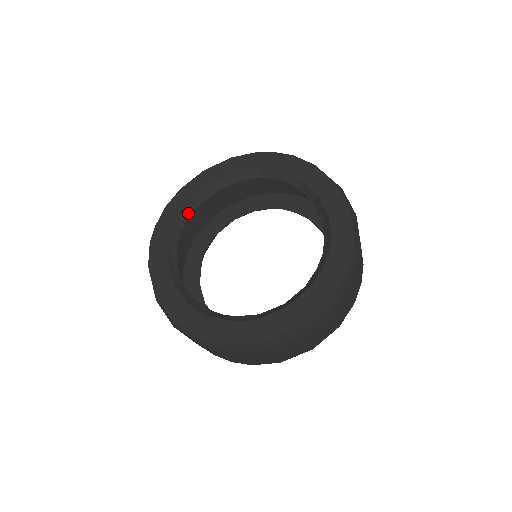
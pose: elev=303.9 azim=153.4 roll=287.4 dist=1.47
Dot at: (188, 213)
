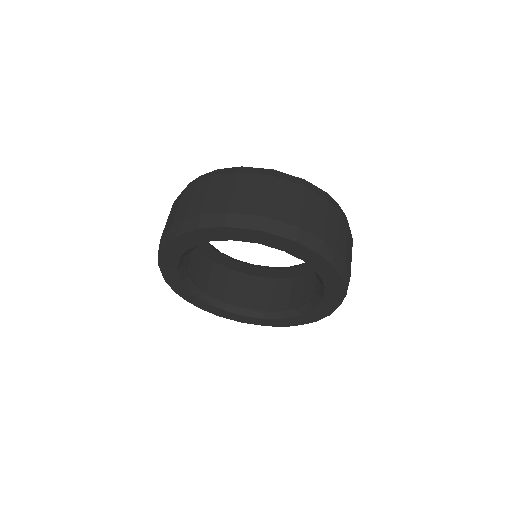
Dot at: (191, 285)
